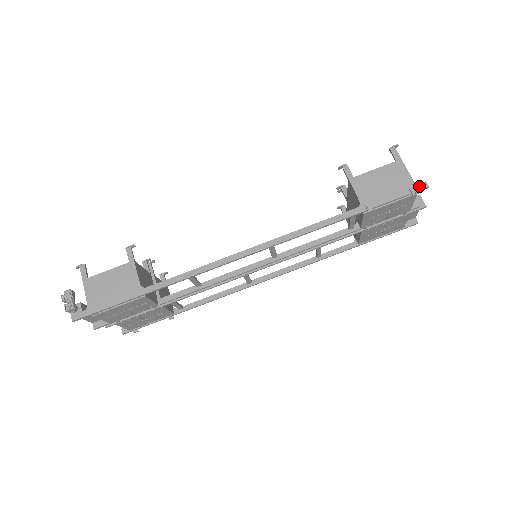
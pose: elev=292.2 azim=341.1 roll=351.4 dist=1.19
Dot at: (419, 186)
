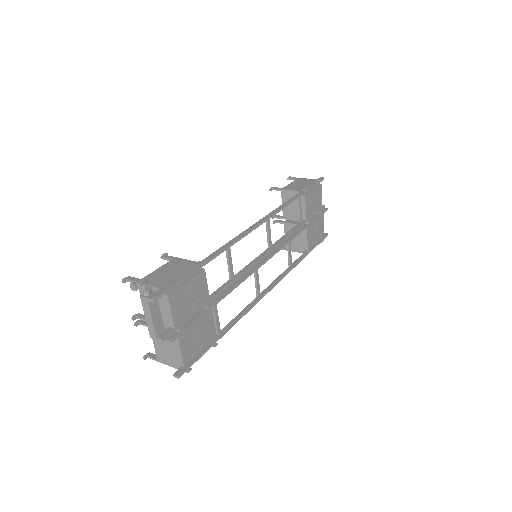
Dot at: (320, 179)
